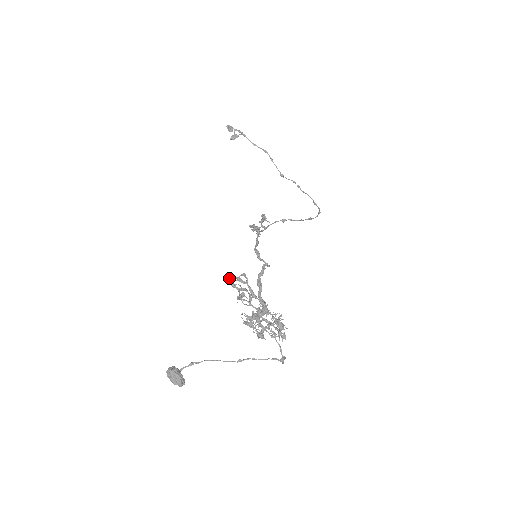
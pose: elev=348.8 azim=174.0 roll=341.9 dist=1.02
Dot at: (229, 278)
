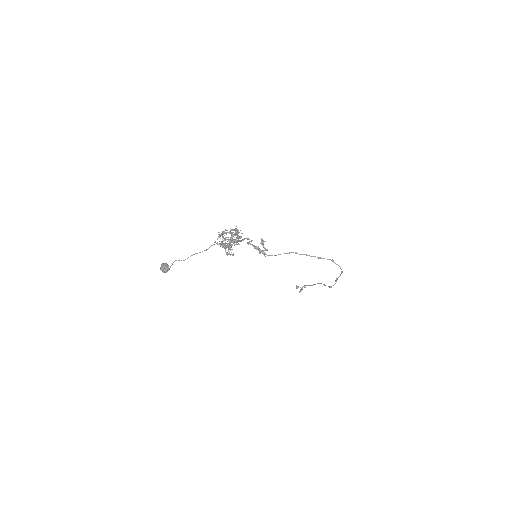
Dot at: occluded
